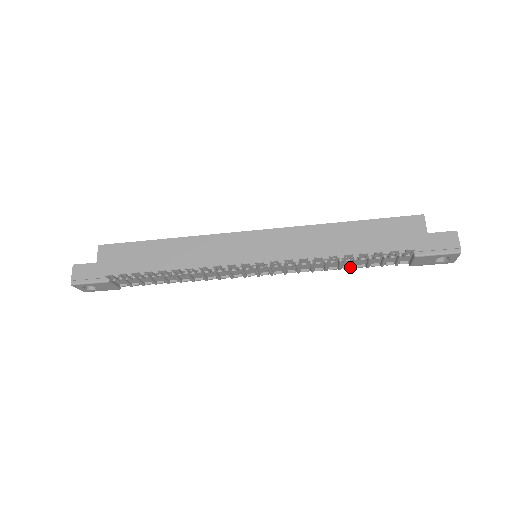
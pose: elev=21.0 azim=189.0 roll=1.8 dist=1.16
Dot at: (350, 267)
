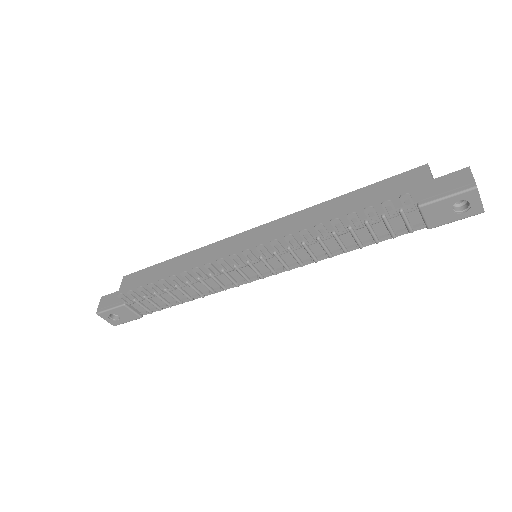
Dot at: (355, 245)
